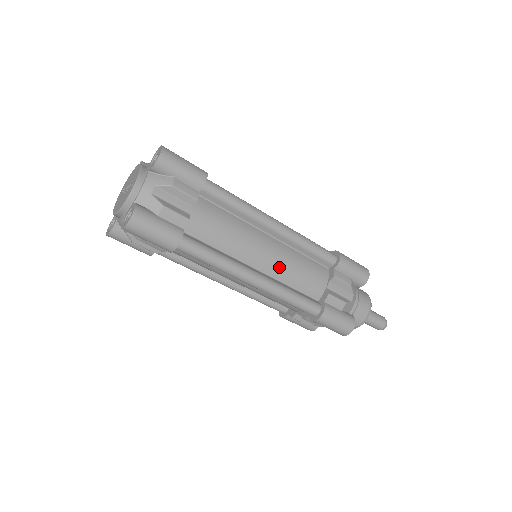
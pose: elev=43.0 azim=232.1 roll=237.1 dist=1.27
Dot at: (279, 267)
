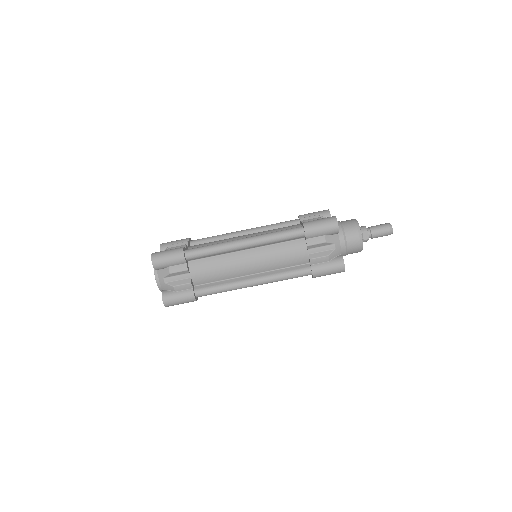
Dot at: occluded
